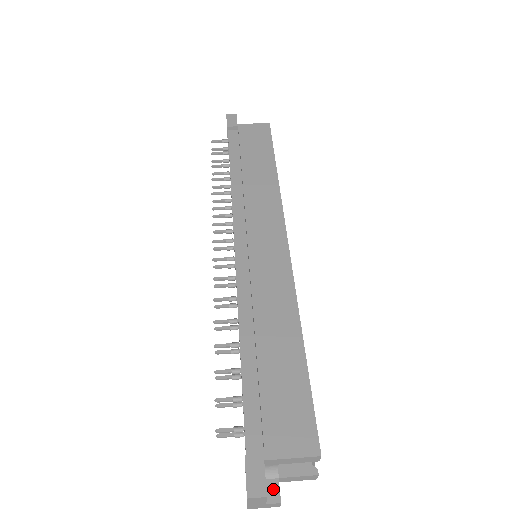
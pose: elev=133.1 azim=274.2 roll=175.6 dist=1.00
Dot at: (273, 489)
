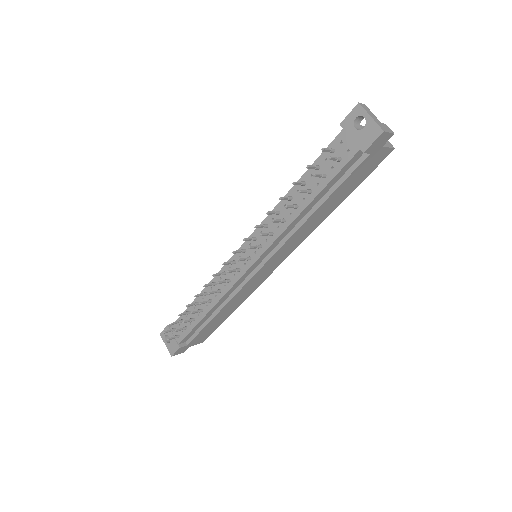
Dot at: occluded
